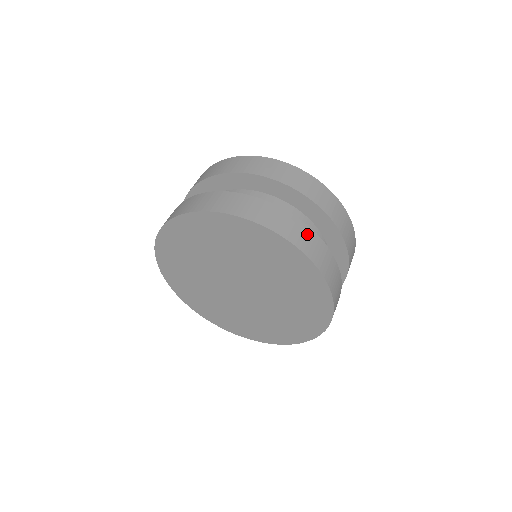
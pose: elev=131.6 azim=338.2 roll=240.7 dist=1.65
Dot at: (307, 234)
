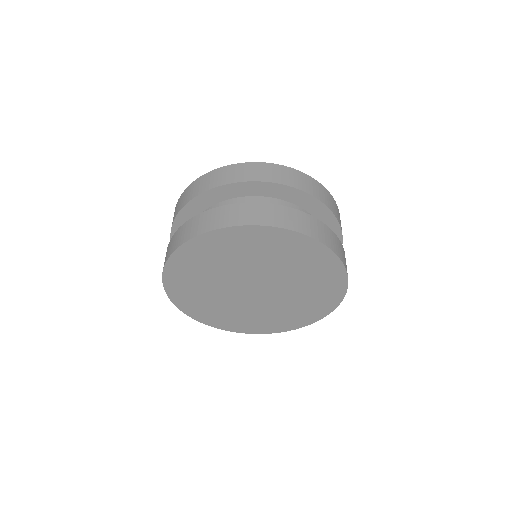
Dot at: occluded
